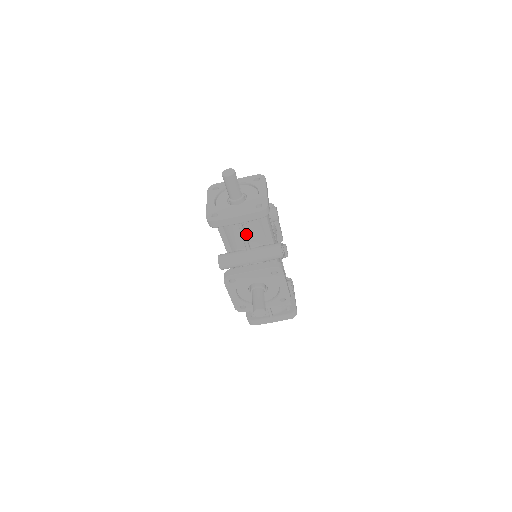
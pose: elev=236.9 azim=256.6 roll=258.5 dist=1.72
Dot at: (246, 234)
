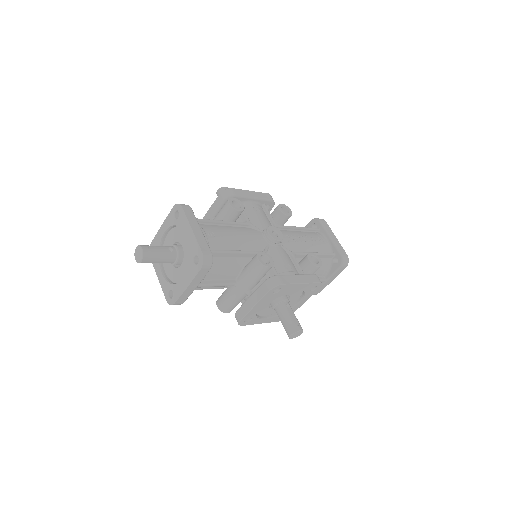
Dot at: (216, 279)
